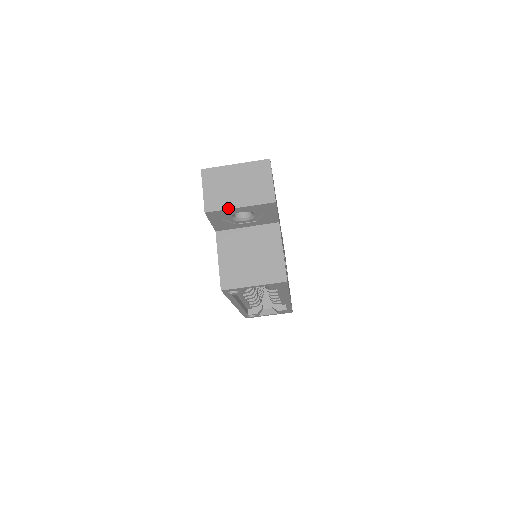
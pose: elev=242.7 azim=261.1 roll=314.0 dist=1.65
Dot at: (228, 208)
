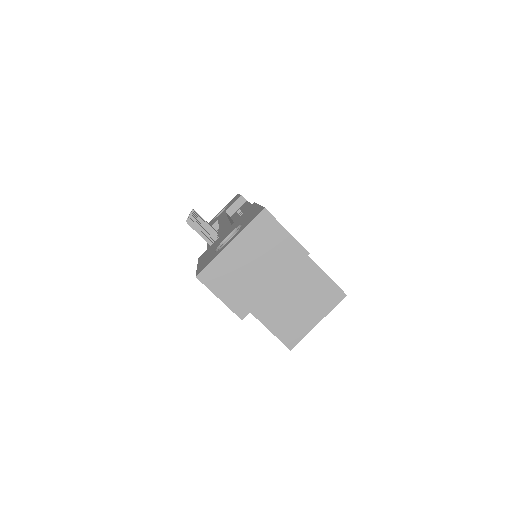
Dot at: (263, 297)
